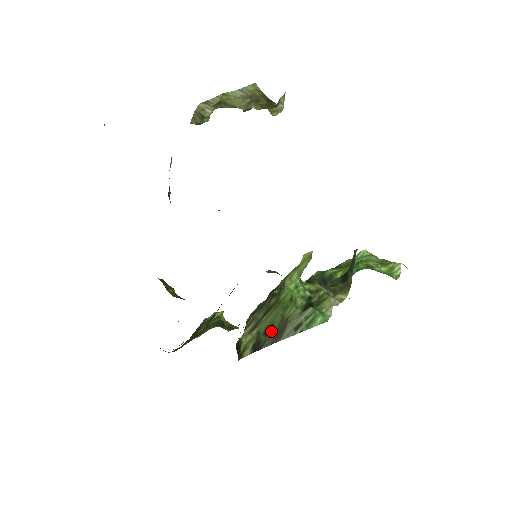
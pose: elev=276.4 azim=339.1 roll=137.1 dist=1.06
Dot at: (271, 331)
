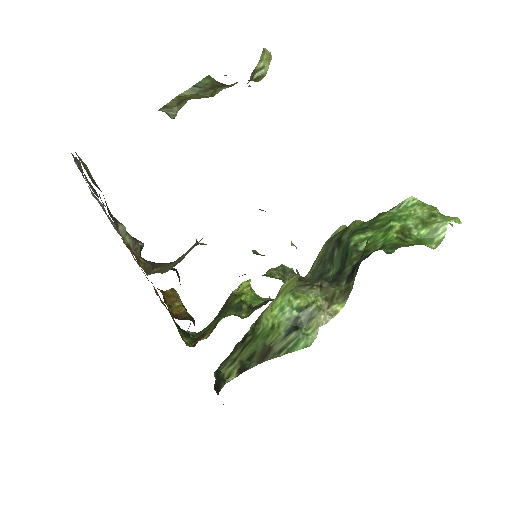
Dot at: (255, 356)
